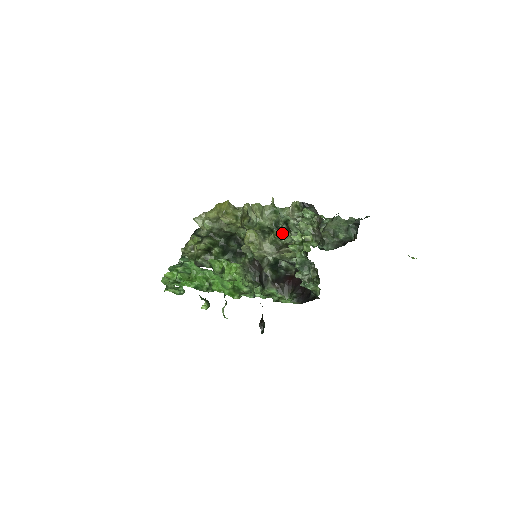
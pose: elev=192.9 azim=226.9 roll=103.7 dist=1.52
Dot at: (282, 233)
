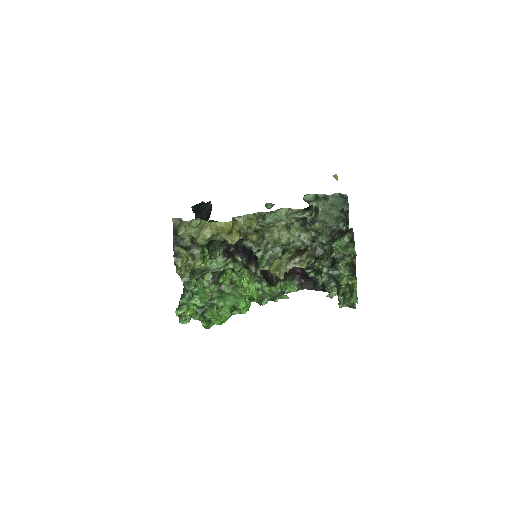
Dot at: occluded
